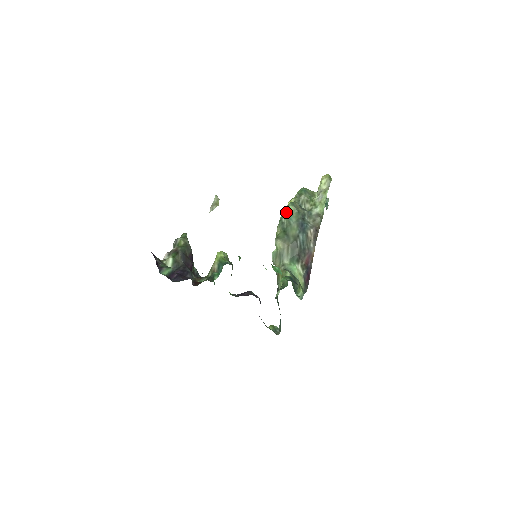
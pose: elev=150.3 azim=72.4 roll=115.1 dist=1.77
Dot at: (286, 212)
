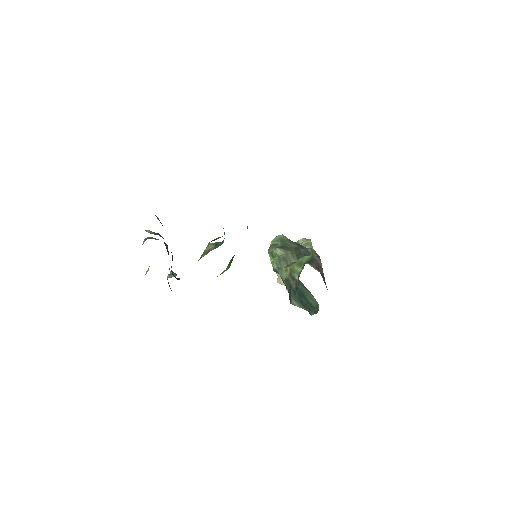
Dot at: (275, 240)
